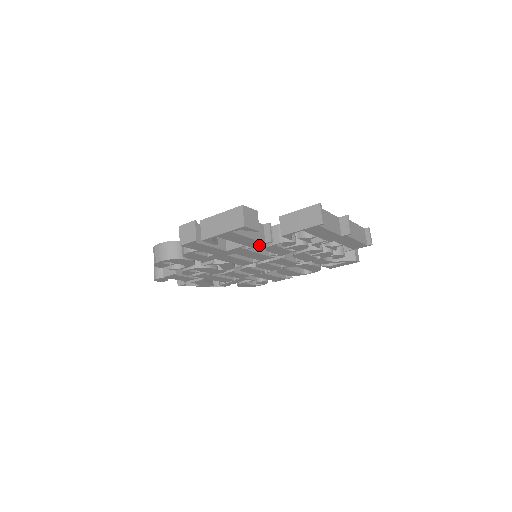
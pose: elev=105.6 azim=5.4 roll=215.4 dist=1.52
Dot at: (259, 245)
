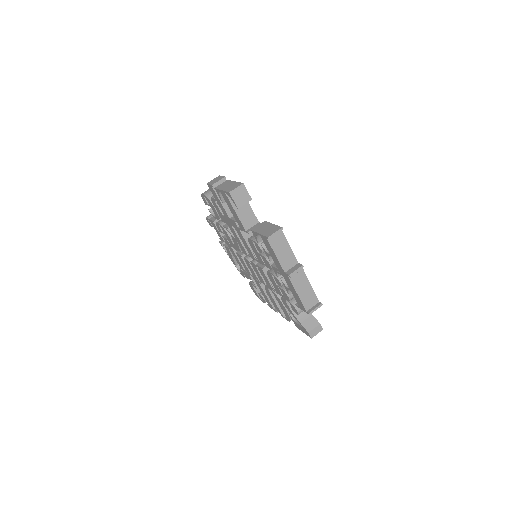
Dot at: (244, 230)
